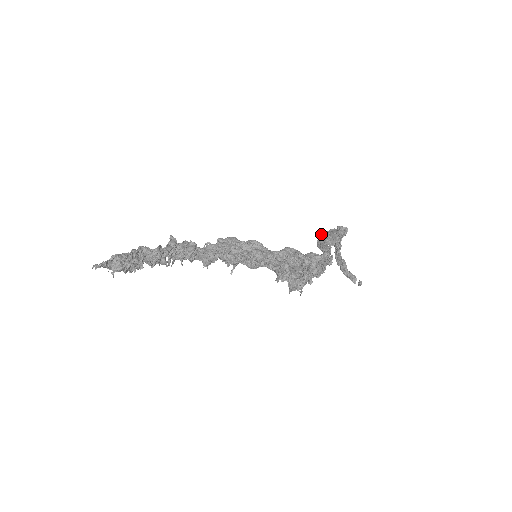
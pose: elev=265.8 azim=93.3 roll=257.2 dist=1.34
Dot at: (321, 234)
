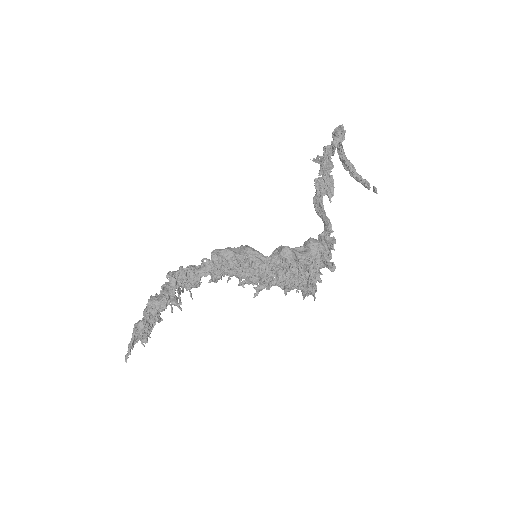
Dot at: occluded
